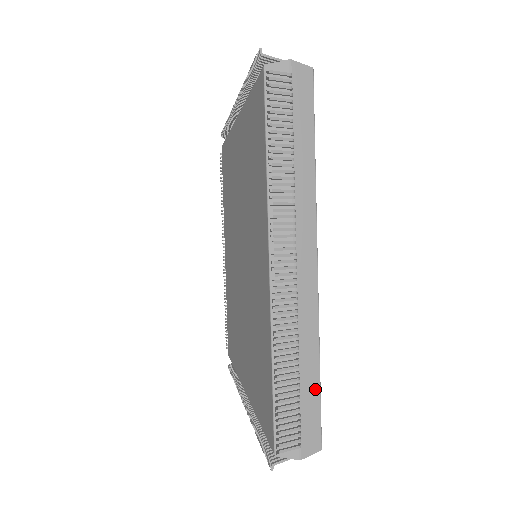
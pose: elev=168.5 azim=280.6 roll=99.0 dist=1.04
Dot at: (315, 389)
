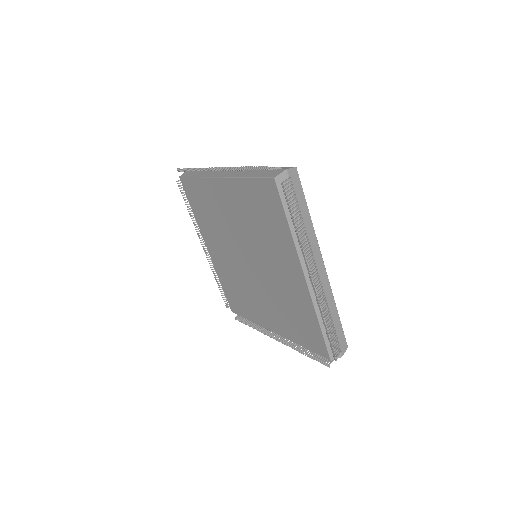
Dot at: (339, 323)
